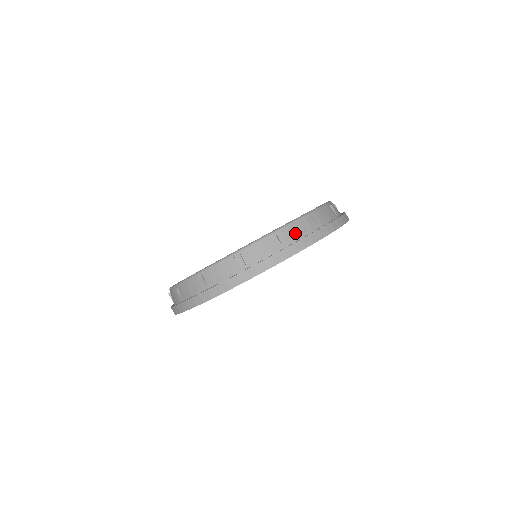
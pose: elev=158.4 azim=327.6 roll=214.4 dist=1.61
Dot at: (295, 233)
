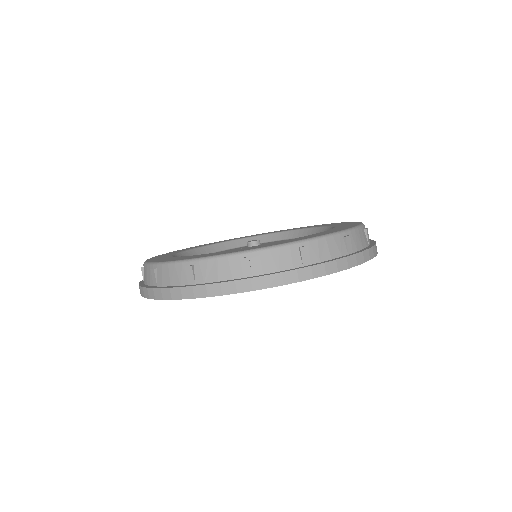
Dot at: (266, 263)
